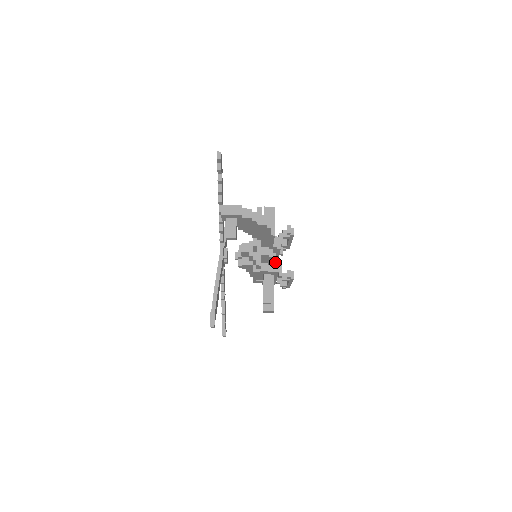
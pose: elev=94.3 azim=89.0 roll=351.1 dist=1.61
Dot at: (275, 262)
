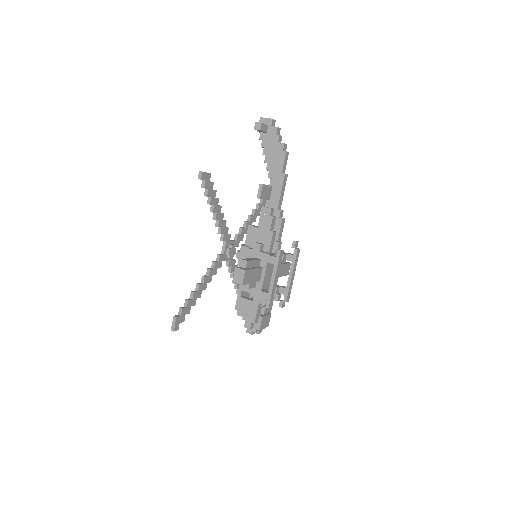
Dot at: (271, 241)
